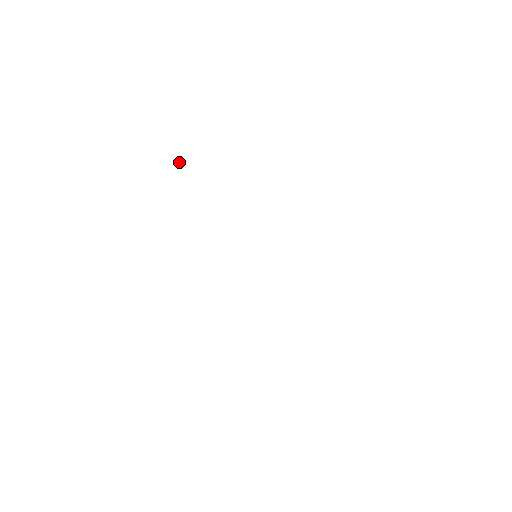
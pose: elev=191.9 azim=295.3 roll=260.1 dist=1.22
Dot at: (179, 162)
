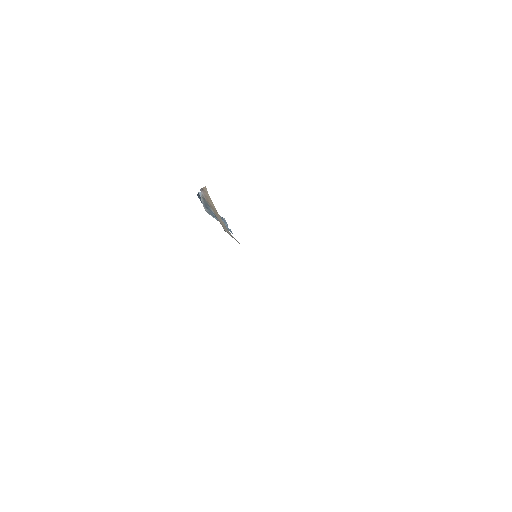
Dot at: occluded
